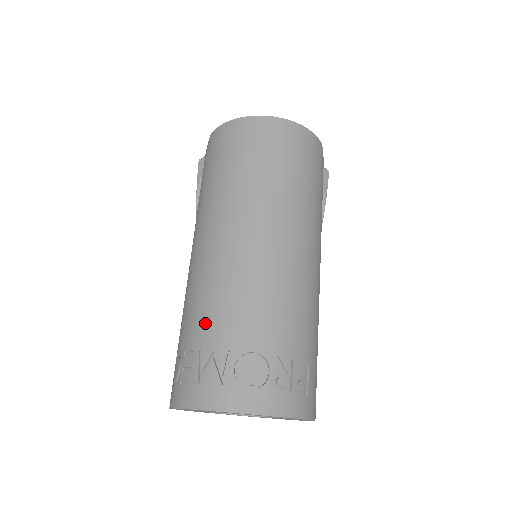
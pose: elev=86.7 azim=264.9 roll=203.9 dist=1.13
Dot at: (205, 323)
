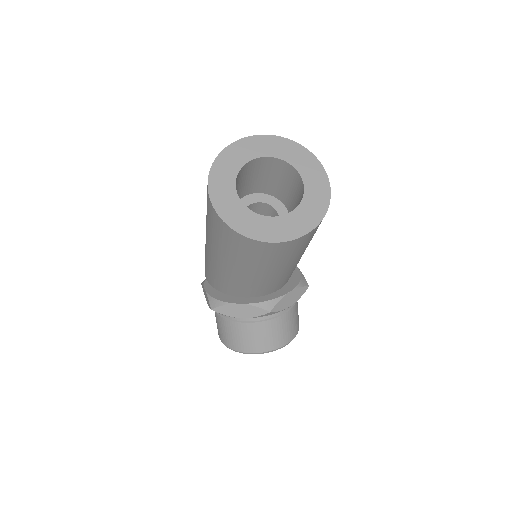
Dot at: occluded
